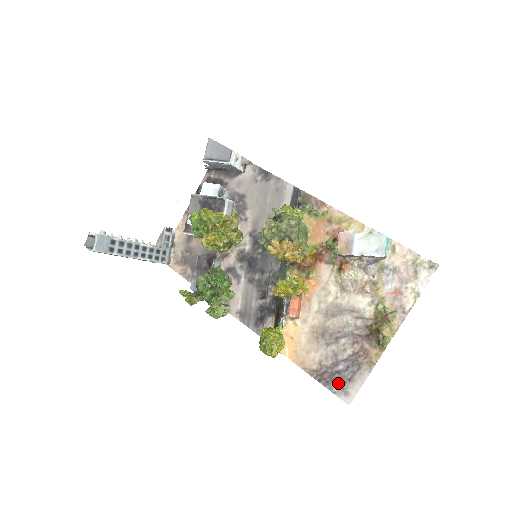
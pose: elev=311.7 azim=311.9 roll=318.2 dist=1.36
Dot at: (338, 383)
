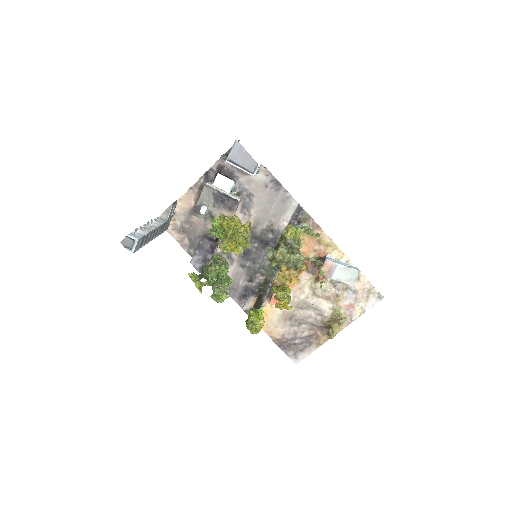
Dot at: (292, 350)
